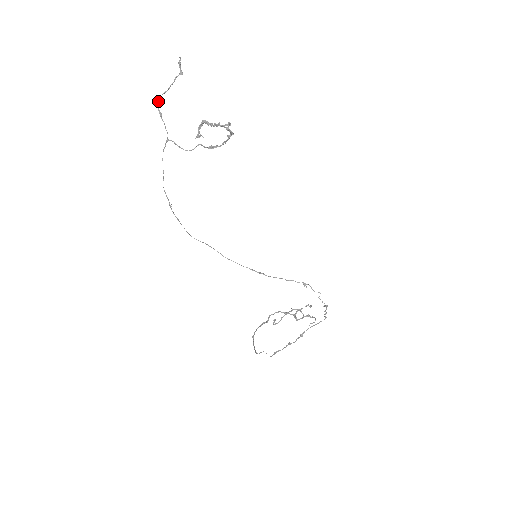
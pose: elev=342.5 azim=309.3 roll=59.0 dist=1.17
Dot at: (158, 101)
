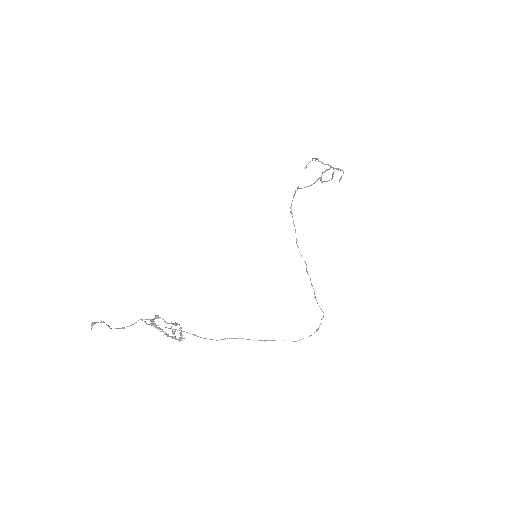
Dot at: occluded
